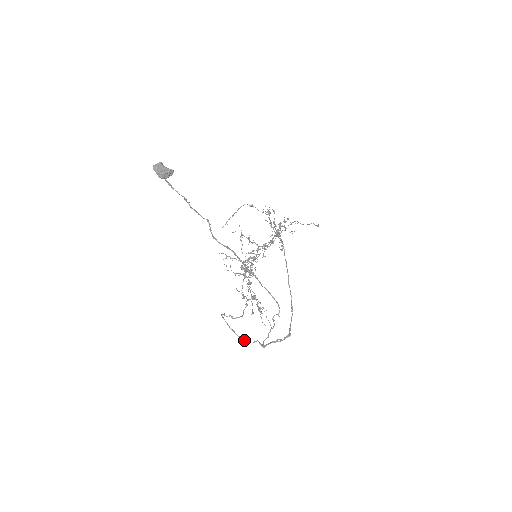
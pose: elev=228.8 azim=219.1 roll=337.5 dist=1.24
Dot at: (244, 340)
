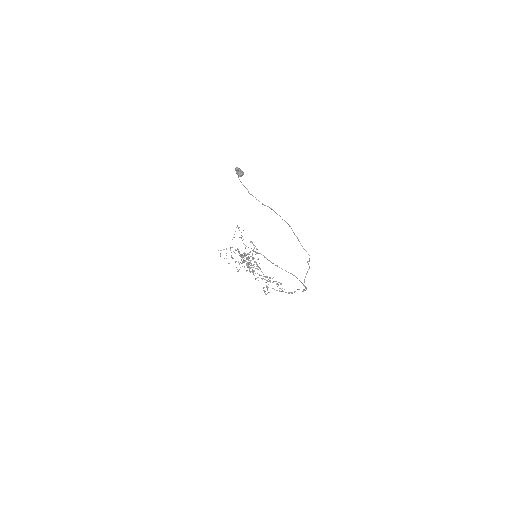
Dot at: (290, 292)
